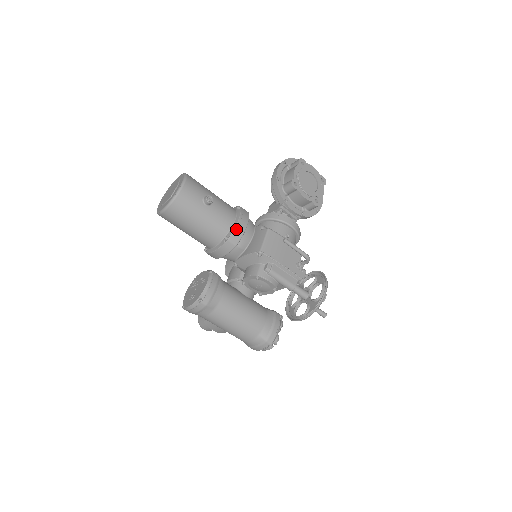
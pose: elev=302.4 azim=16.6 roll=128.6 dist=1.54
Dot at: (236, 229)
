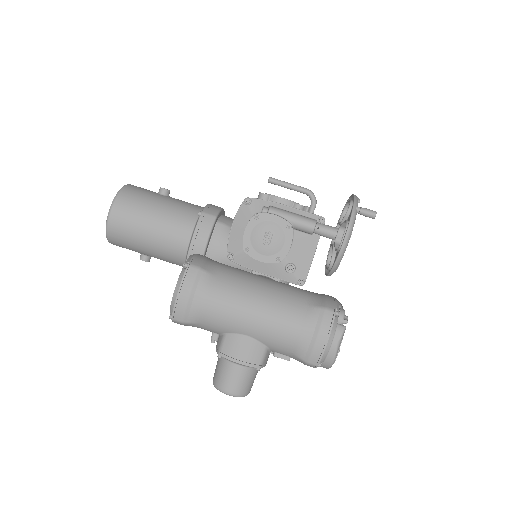
Dot at: (209, 206)
